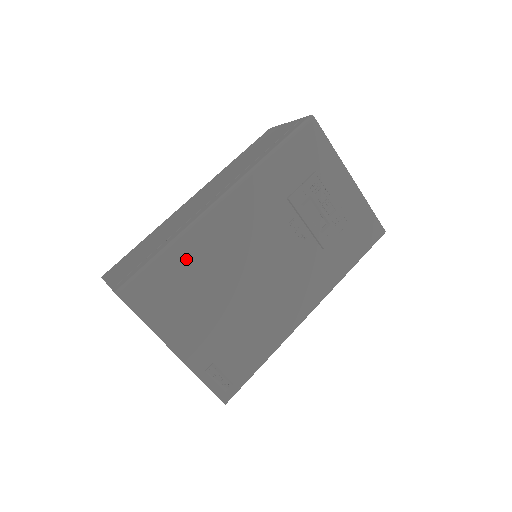
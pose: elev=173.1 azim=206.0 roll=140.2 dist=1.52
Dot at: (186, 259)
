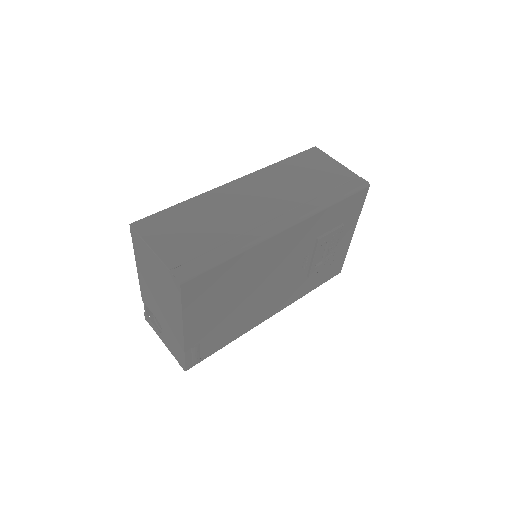
Dot at: (238, 266)
